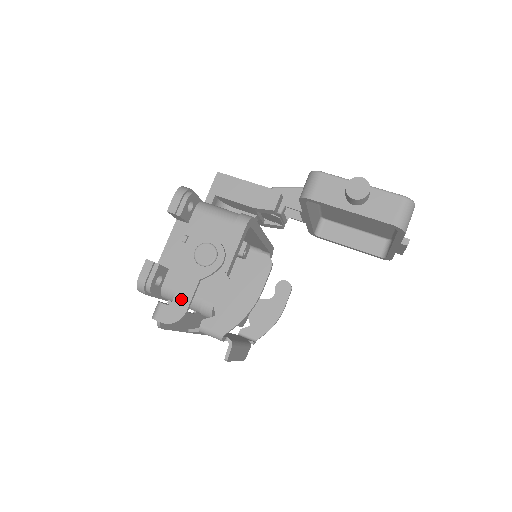
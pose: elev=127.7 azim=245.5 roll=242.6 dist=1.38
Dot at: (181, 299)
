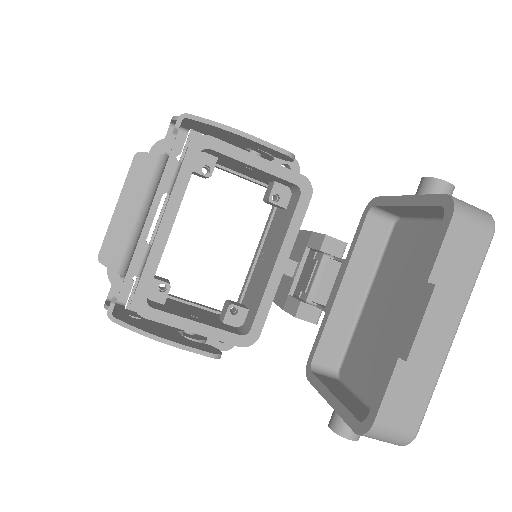
Dot at: occluded
